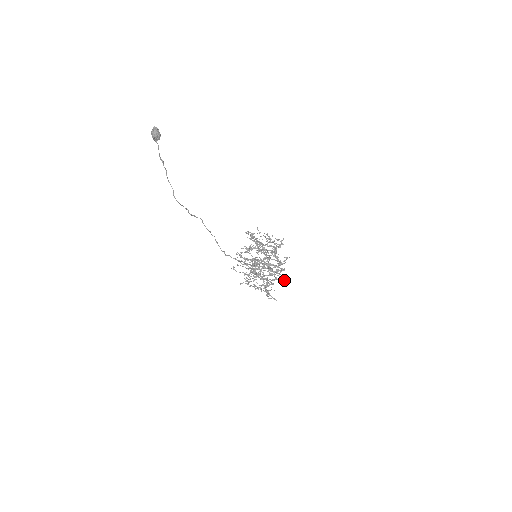
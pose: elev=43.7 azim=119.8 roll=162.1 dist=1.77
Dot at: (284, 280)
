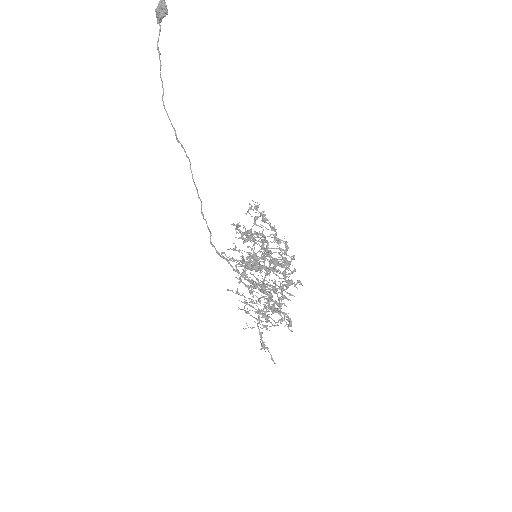
Dot at: (291, 323)
